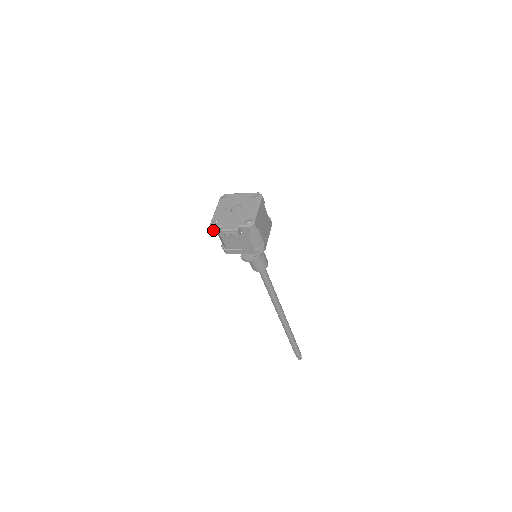
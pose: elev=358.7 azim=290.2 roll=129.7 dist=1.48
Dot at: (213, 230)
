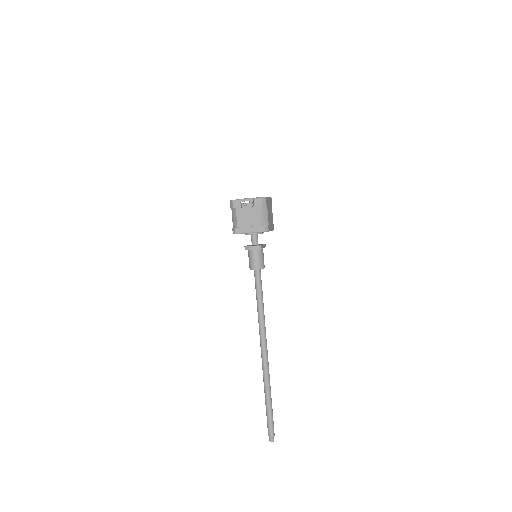
Dot at: (231, 207)
